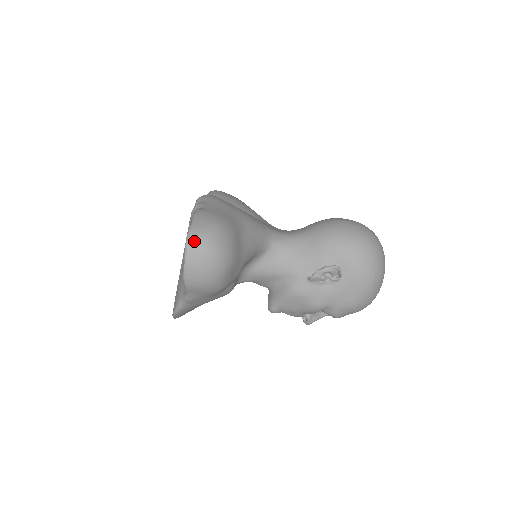
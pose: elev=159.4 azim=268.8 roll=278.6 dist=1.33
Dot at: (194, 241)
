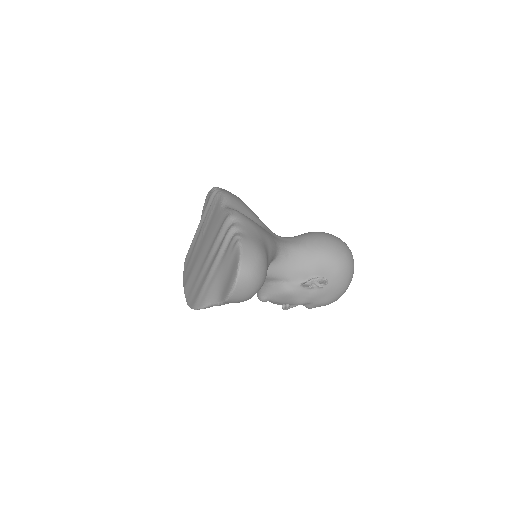
Dot at: (244, 270)
